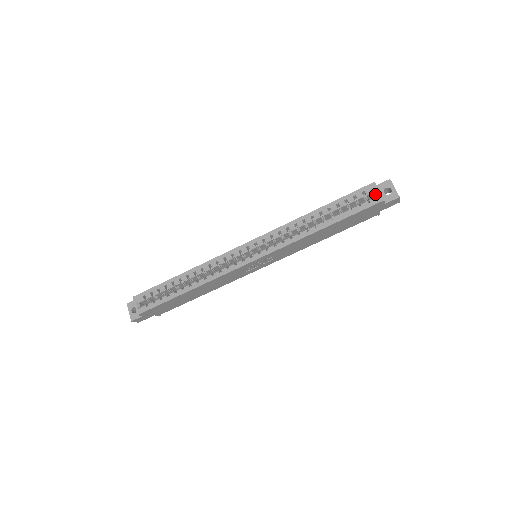
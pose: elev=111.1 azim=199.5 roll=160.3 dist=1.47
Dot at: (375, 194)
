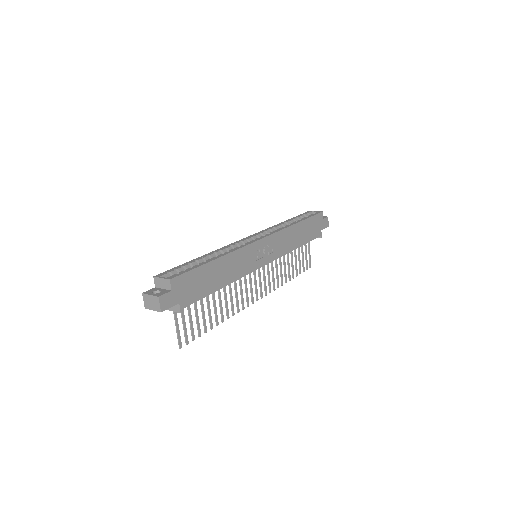
Dot at: occluded
